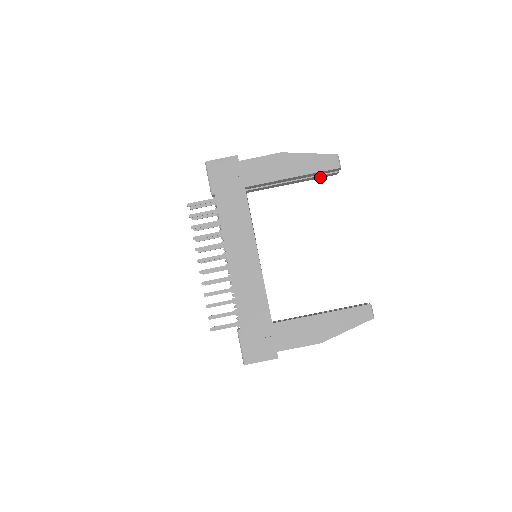
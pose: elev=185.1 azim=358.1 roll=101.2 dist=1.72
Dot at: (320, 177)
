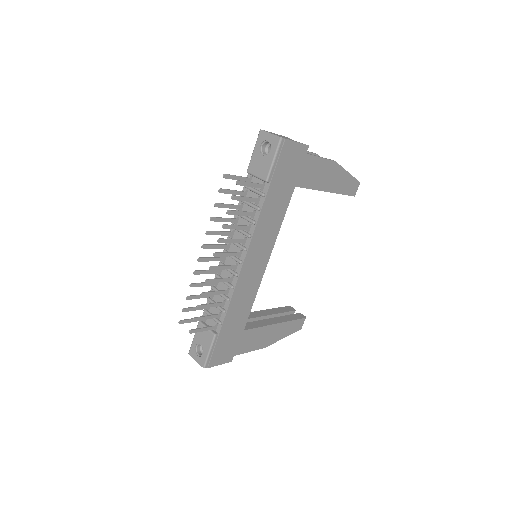
Dot at: occluded
